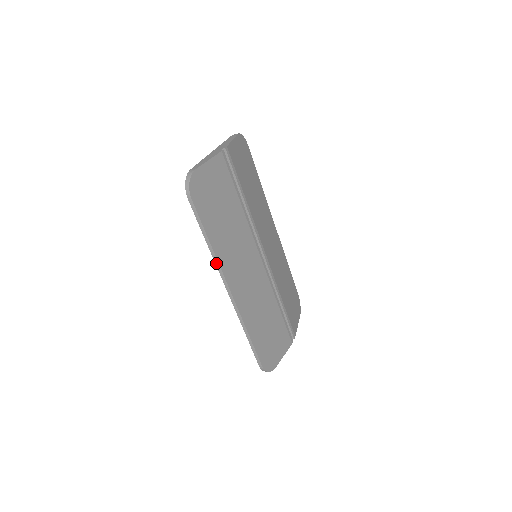
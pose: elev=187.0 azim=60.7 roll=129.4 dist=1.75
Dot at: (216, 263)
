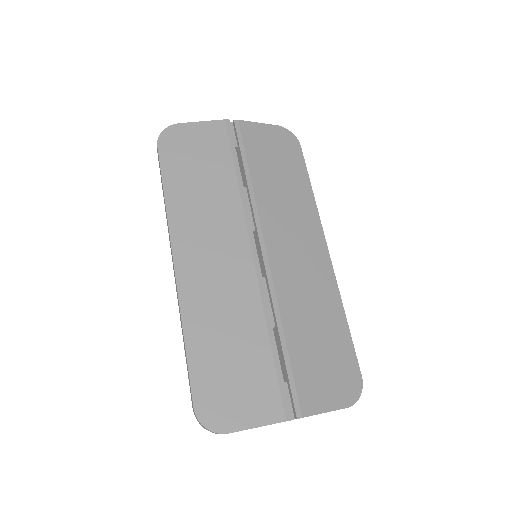
Dot at: (167, 223)
